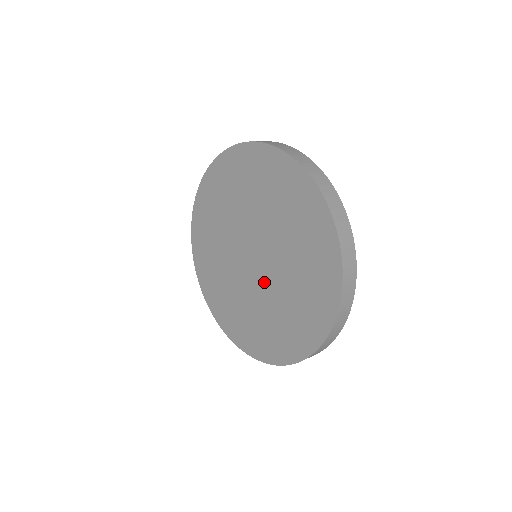
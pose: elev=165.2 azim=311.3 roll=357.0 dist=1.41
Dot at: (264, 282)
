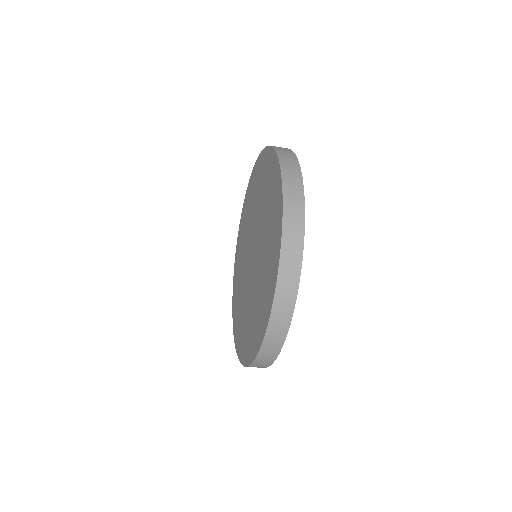
Dot at: (258, 244)
